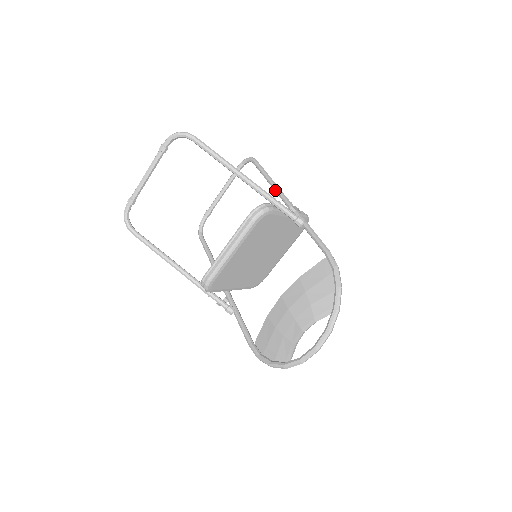
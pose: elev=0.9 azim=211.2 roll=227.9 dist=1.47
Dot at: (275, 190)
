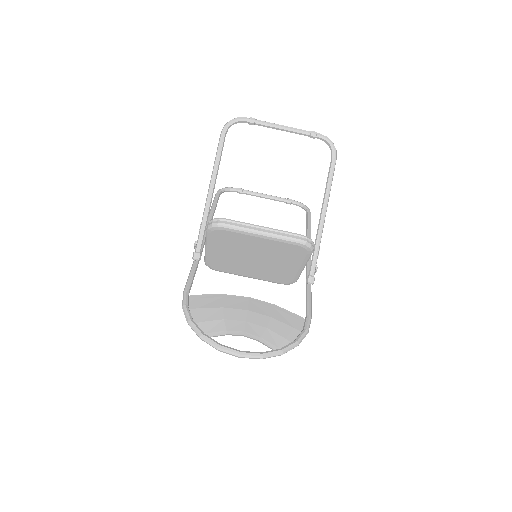
Dot at: occluded
